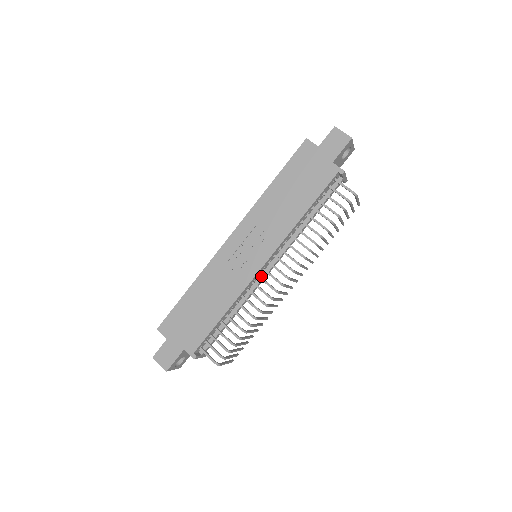
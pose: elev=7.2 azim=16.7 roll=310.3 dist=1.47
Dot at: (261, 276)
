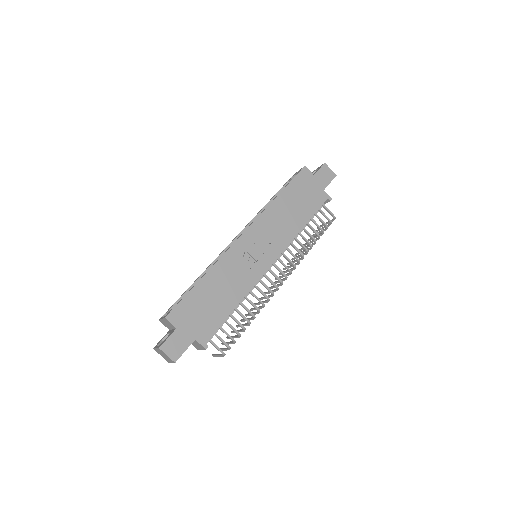
Dot at: occluded
